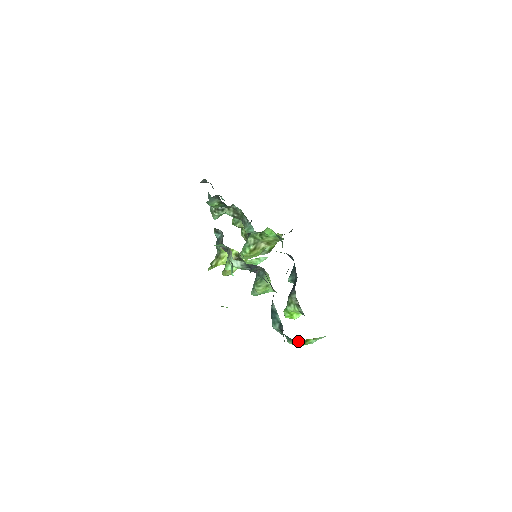
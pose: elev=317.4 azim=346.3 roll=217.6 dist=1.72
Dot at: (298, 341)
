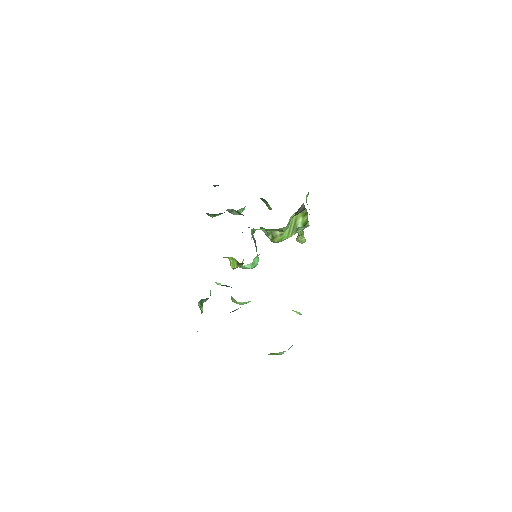
Dot at: occluded
